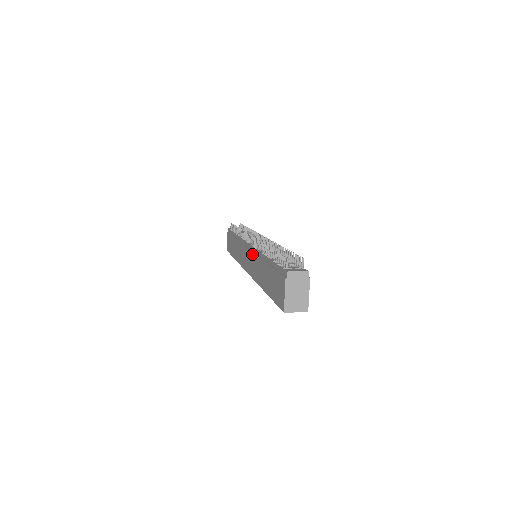
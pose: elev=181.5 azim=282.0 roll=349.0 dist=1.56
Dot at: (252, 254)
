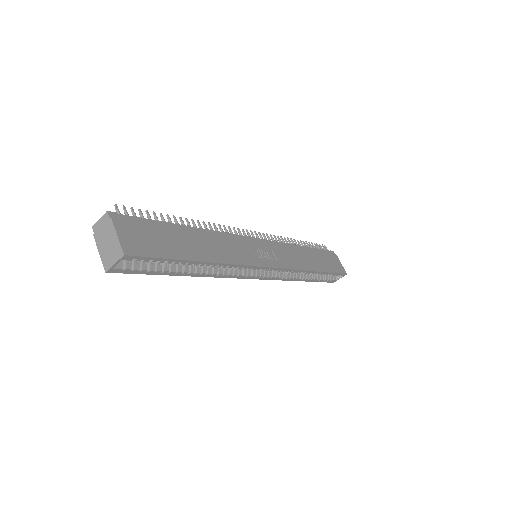
Dot at: occluded
